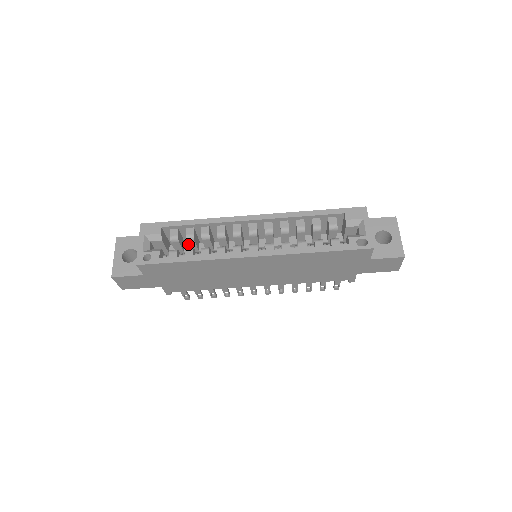
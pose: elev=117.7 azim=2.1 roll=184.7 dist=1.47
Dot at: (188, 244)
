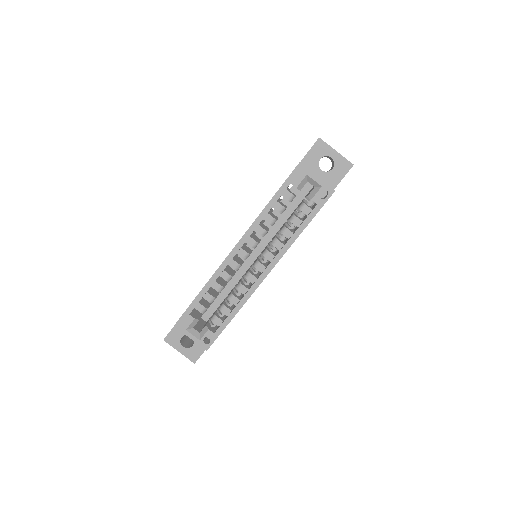
Dot at: occluded
